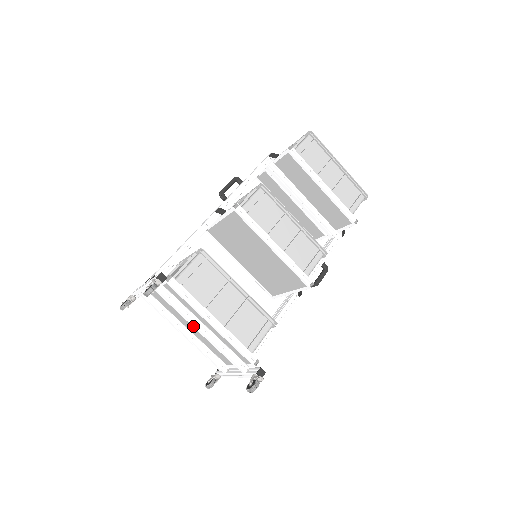
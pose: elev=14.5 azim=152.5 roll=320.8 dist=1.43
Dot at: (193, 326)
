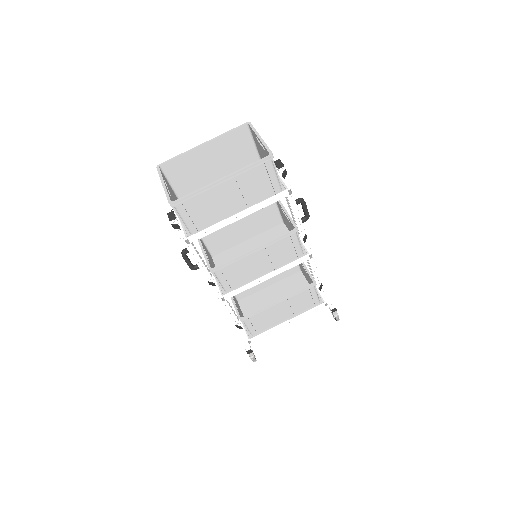
Dot at: occluded
